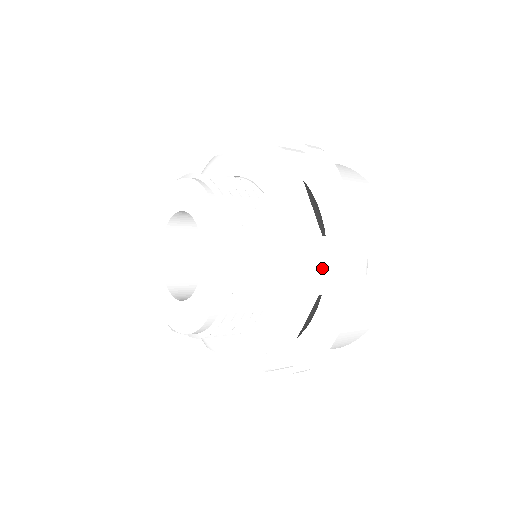
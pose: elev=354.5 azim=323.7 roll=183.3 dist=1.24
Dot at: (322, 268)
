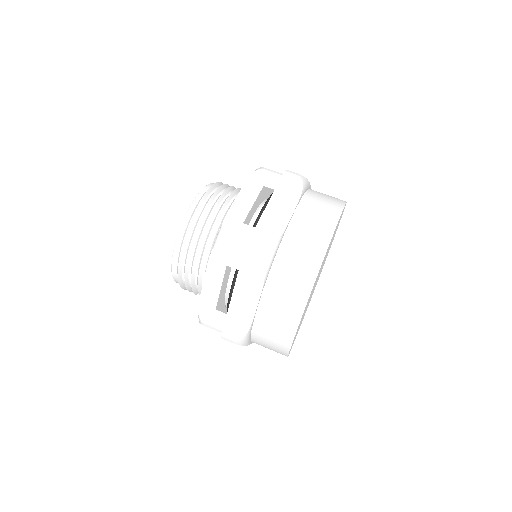
Dot at: (223, 240)
